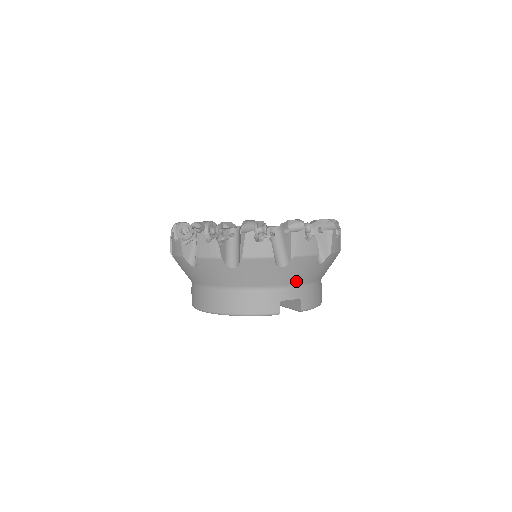
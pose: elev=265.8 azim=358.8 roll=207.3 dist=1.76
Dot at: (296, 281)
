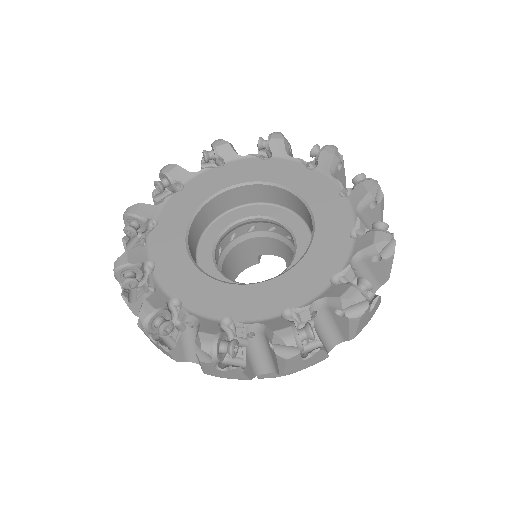
Dot at: occluded
